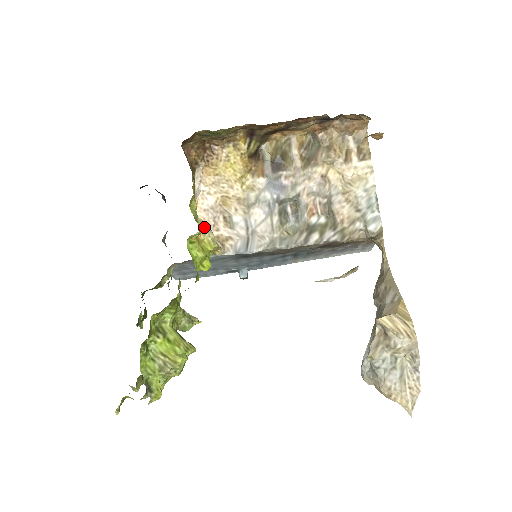
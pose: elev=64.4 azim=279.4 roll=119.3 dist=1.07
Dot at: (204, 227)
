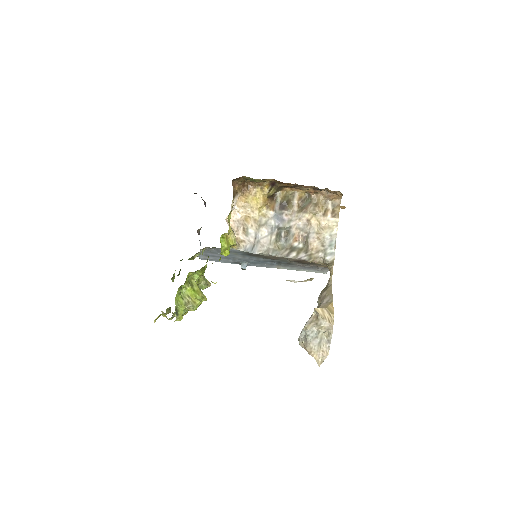
Dot at: (232, 231)
